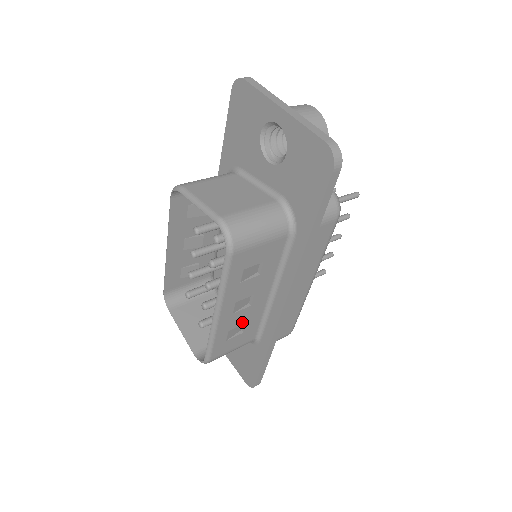
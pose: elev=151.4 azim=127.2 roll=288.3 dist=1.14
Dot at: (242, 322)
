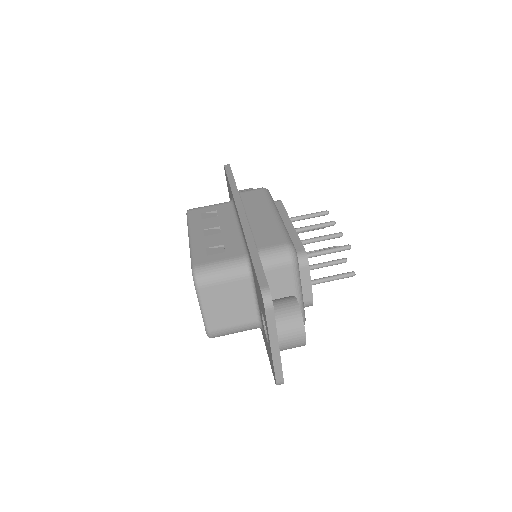
Dot at: occluded
